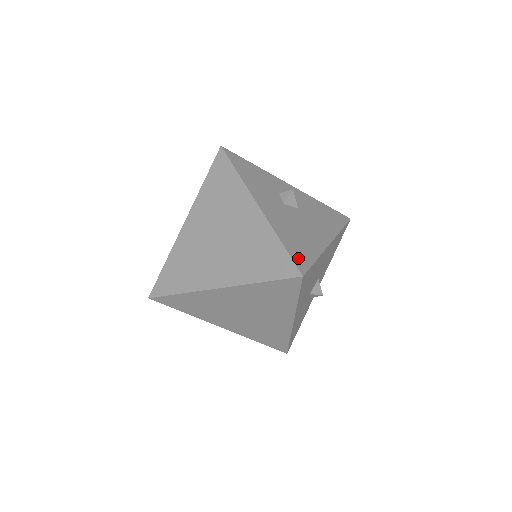
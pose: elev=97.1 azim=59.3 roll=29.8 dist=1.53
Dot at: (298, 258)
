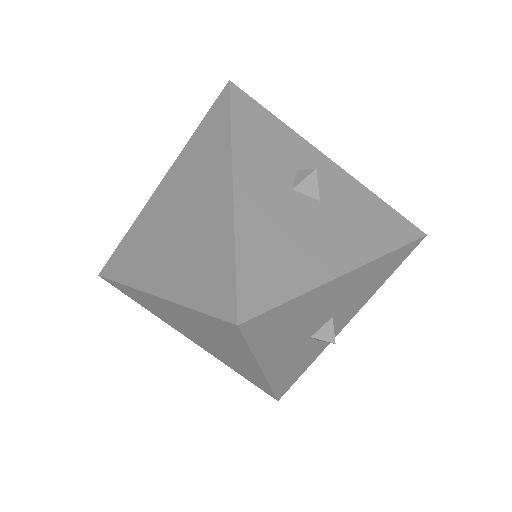
Dot at: (252, 289)
